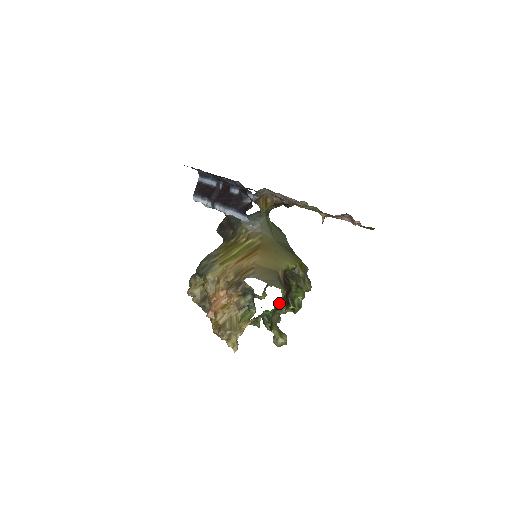
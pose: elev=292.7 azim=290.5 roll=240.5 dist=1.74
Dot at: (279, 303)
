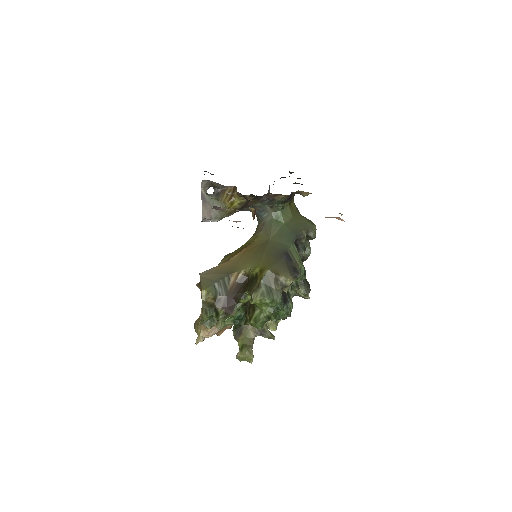
Dot at: (214, 306)
